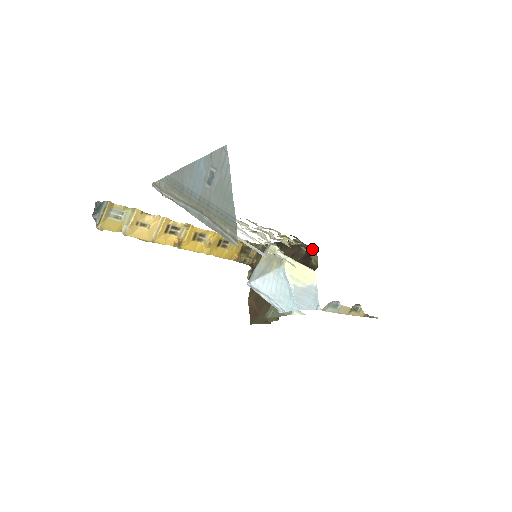
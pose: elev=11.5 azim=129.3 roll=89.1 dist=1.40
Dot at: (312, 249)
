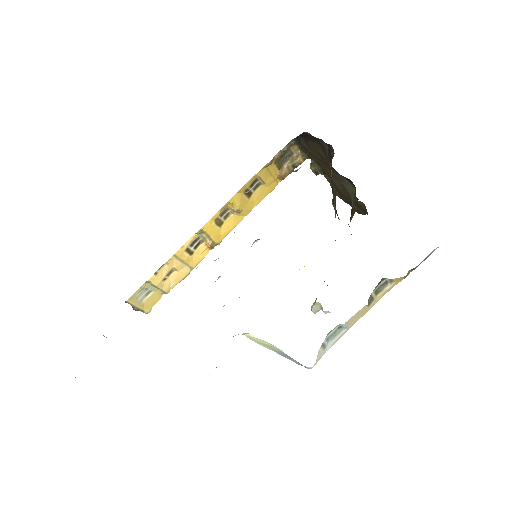
Dot at: (327, 144)
